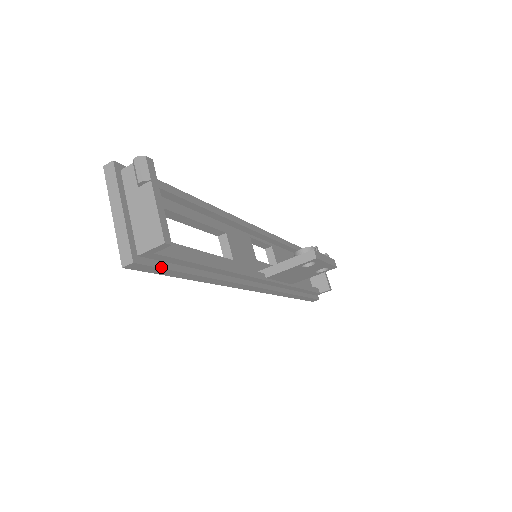
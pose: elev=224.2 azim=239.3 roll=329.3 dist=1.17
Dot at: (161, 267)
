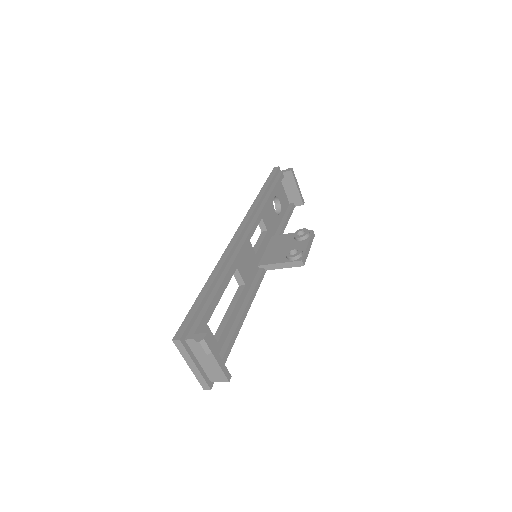
Dot at: occluded
